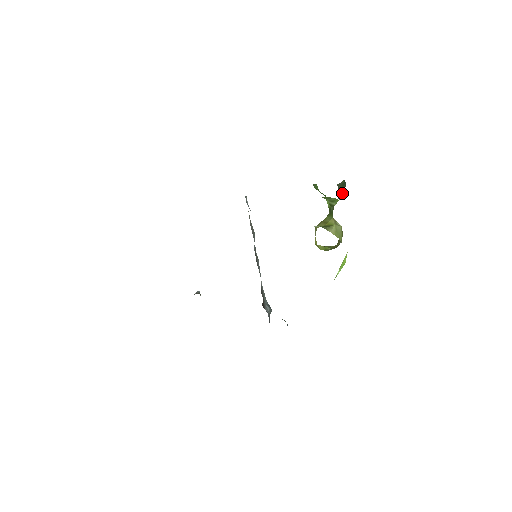
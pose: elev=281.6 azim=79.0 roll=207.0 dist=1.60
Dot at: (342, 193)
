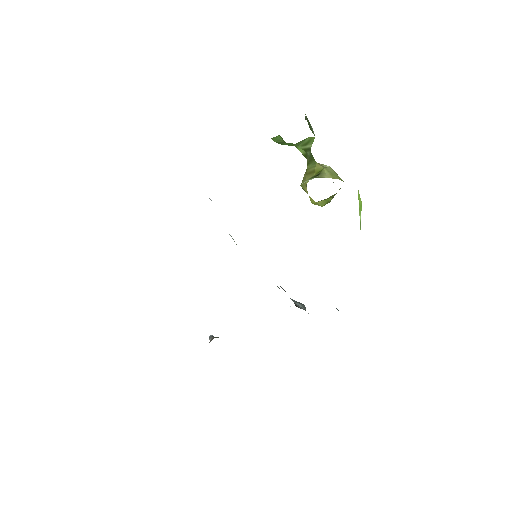
Dot at: occluded
